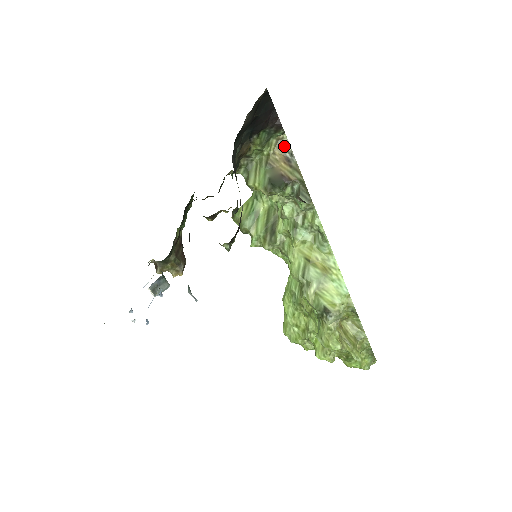
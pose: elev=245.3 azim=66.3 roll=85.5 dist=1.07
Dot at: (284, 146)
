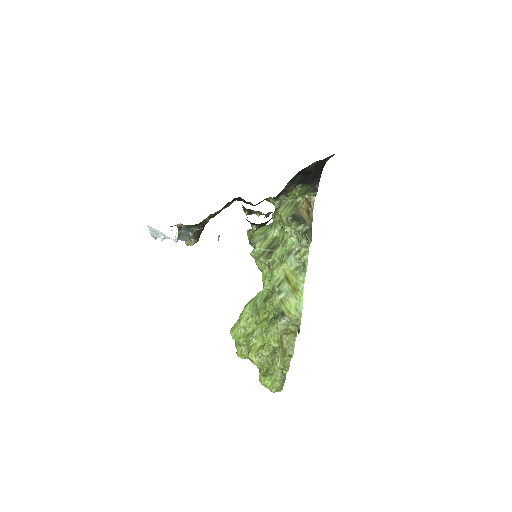
Dot at: (311, 203)
